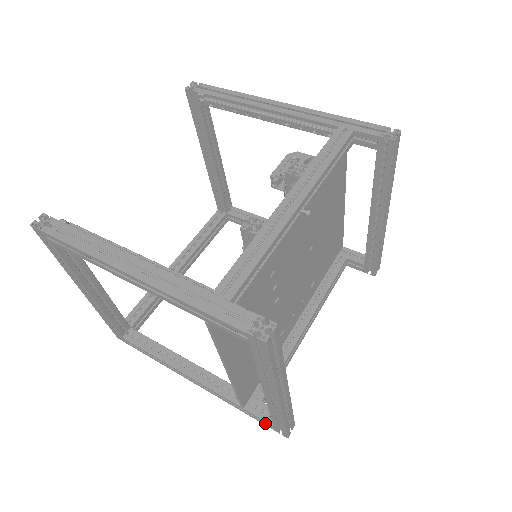
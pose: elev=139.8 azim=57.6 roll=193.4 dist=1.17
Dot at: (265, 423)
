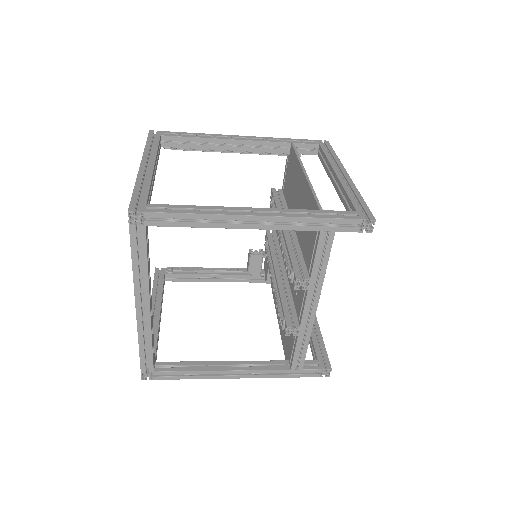
Dot at: (349, 216)
